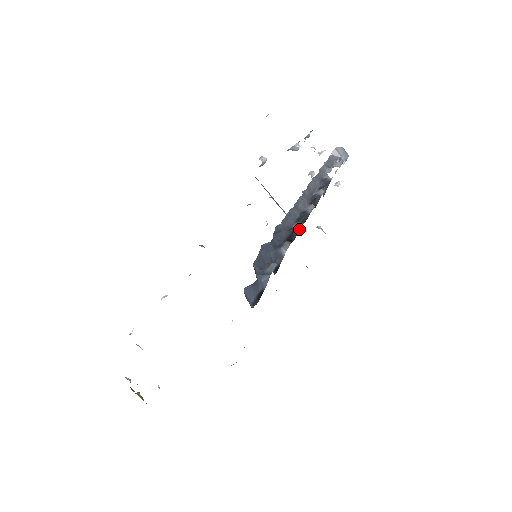
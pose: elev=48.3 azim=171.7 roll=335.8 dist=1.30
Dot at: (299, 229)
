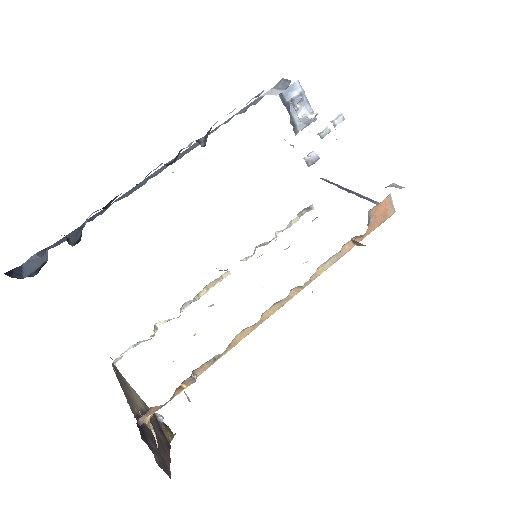
Dot at: occluded
